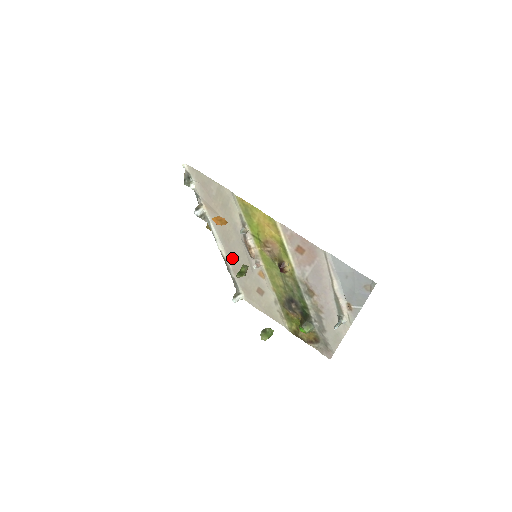
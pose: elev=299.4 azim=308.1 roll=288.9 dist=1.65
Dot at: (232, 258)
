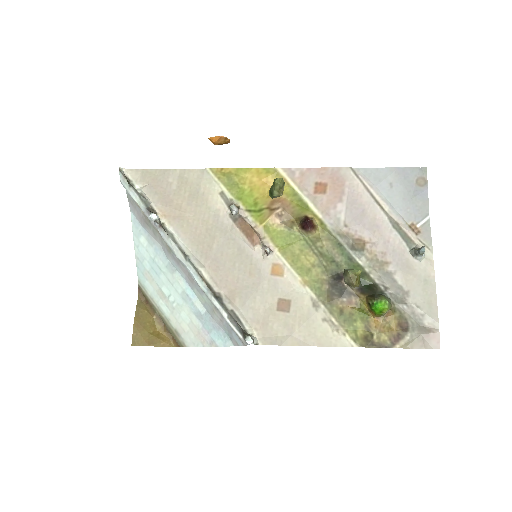
Dot at: (221, 275)
